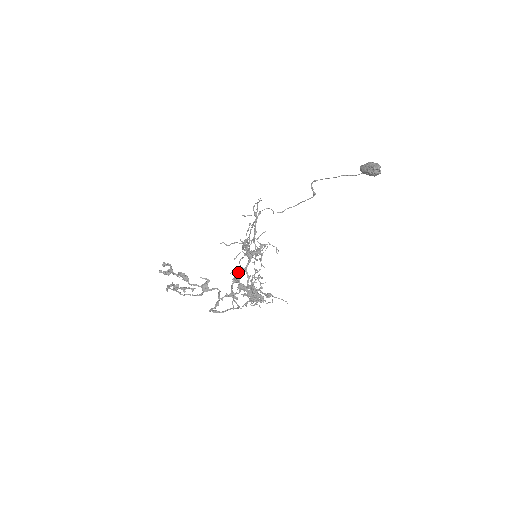
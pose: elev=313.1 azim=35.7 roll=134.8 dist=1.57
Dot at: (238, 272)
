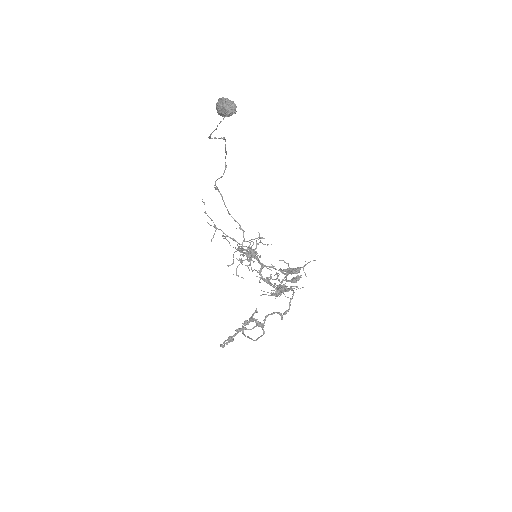
Dot at: occluded
